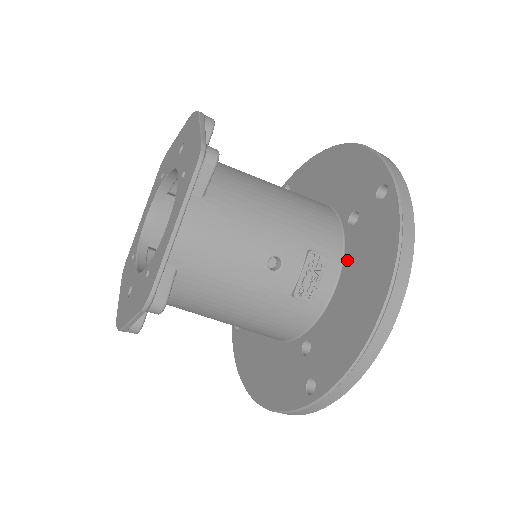
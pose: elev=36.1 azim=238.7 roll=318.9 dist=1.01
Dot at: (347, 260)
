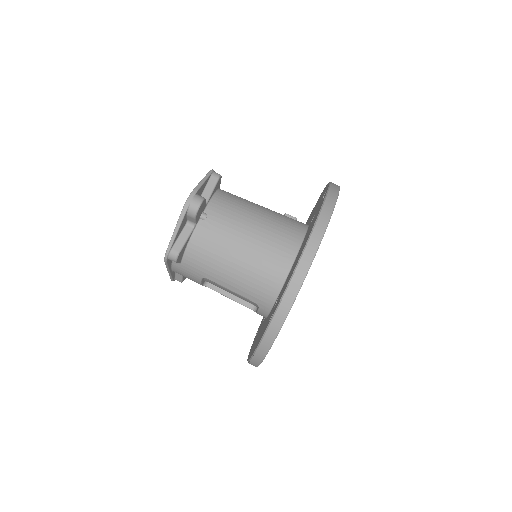
Dot at: occluded
